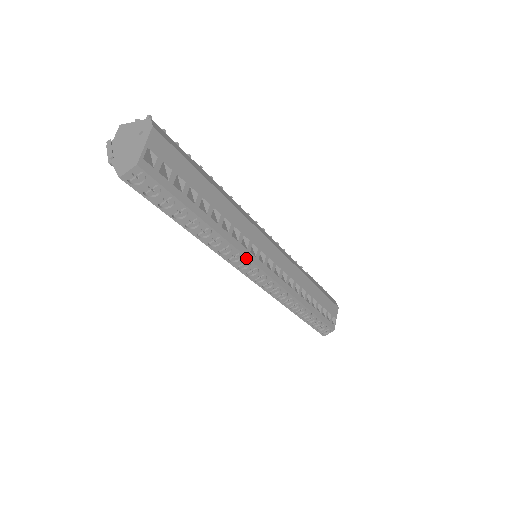
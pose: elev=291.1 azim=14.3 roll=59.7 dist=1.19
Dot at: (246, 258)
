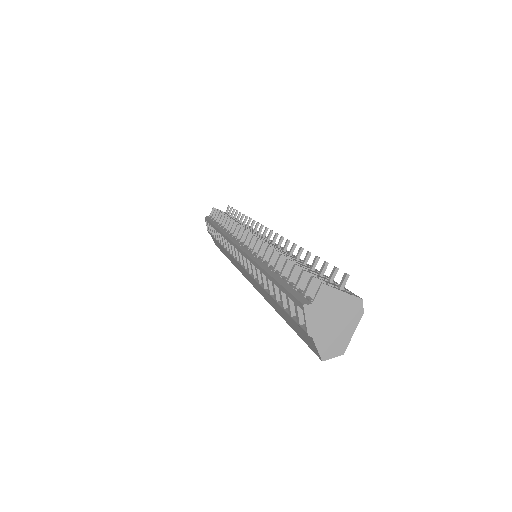
Dot at: occluded
